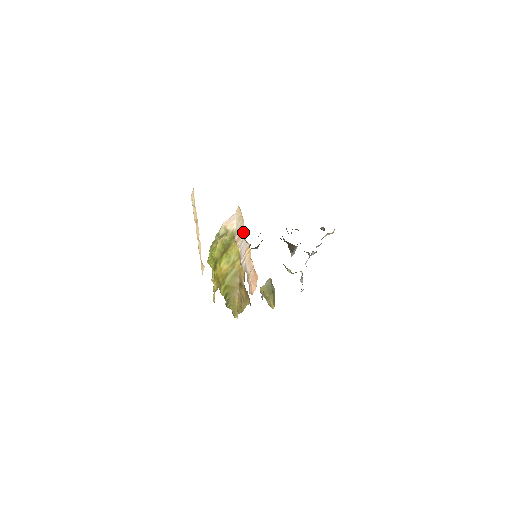
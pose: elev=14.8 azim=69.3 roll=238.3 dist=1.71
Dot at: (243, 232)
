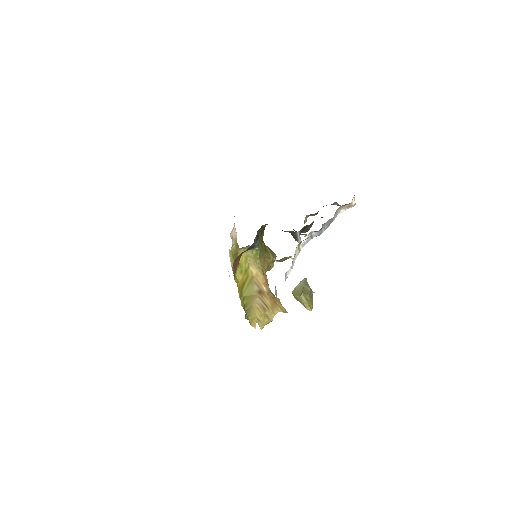
Dot at: occluded
